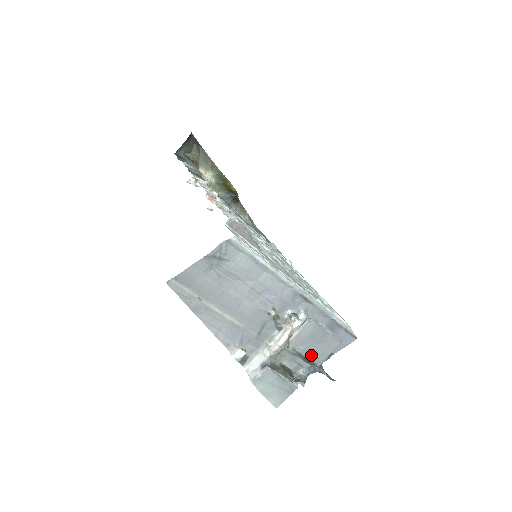
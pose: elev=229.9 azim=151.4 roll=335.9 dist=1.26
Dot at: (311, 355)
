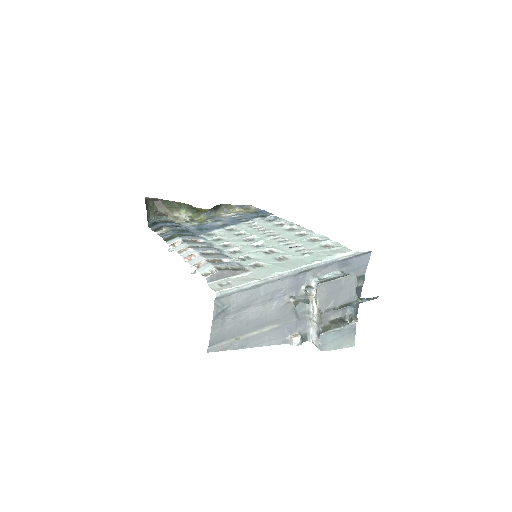
Dot at: (343, 301)
